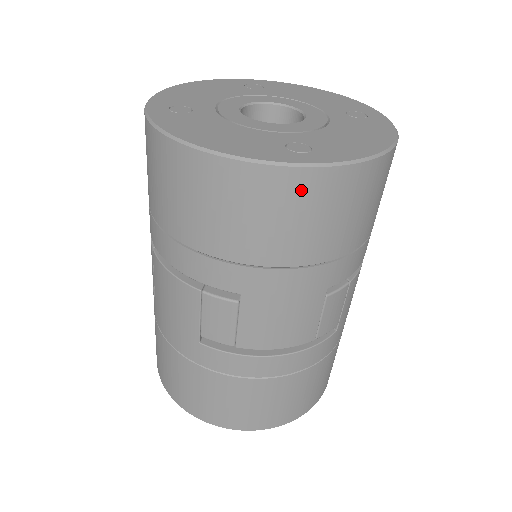
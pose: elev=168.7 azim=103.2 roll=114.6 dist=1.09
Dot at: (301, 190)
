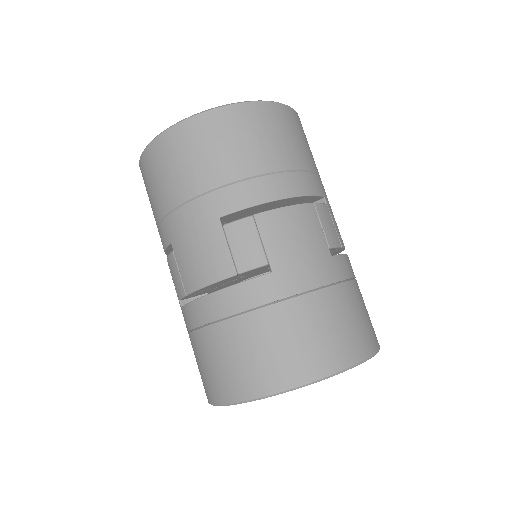
Dot at: (162, 150)
